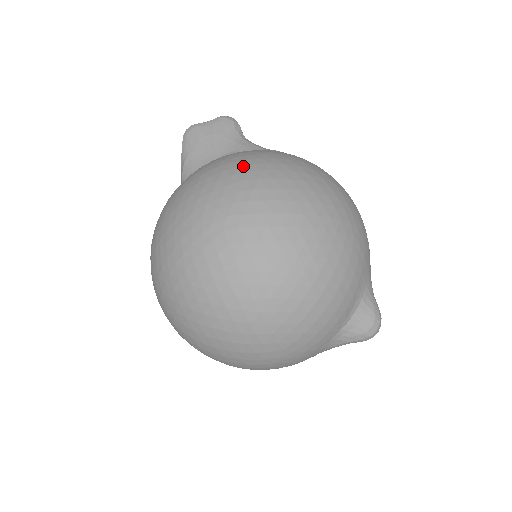
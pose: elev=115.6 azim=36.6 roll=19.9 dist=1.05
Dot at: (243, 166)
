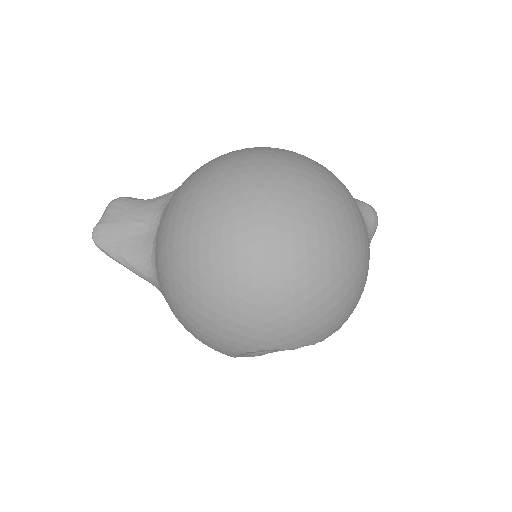
Dot at: (211, 175)
